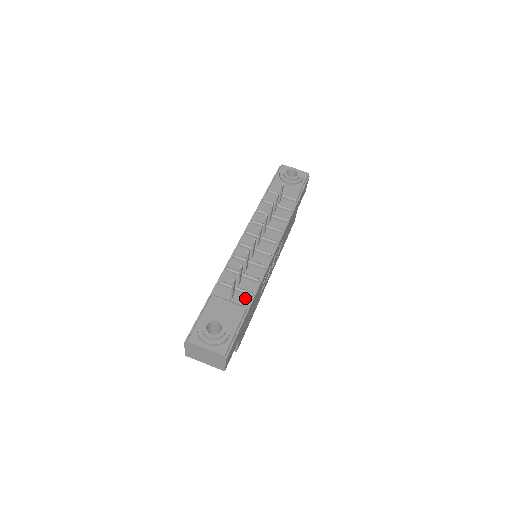
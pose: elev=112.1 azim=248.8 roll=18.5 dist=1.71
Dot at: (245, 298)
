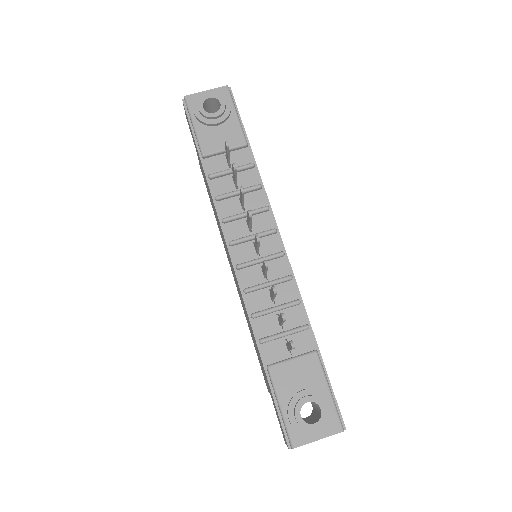
Dot at: (303, 337)
